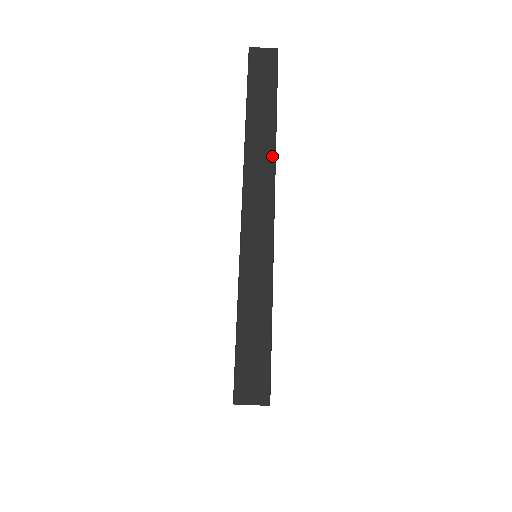
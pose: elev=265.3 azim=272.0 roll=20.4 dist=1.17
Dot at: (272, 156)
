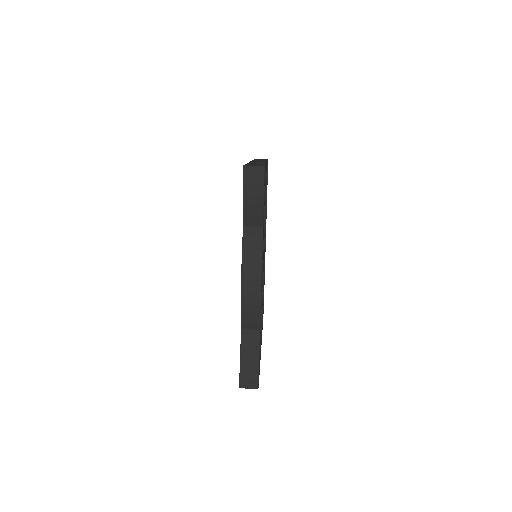
Dot at: occluded
